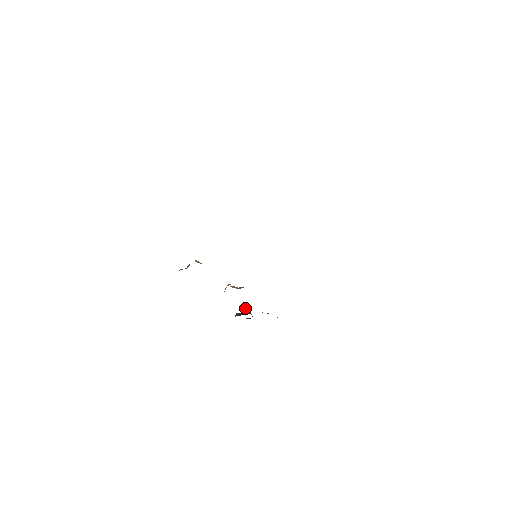
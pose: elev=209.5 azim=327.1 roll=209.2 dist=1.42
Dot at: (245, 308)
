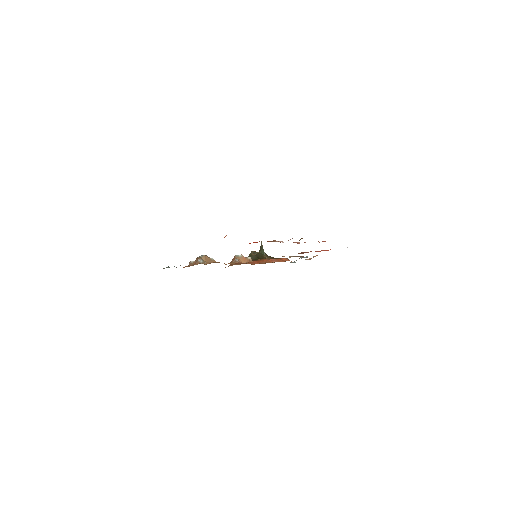
Dot at: (260, 246)
